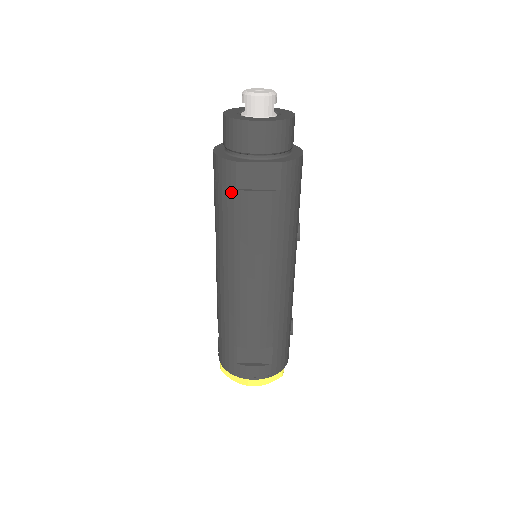
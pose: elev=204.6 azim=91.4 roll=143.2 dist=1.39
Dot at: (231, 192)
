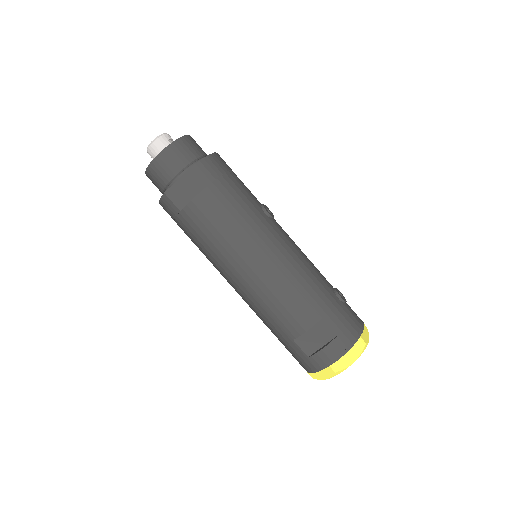
Dot at: (180, 217)
